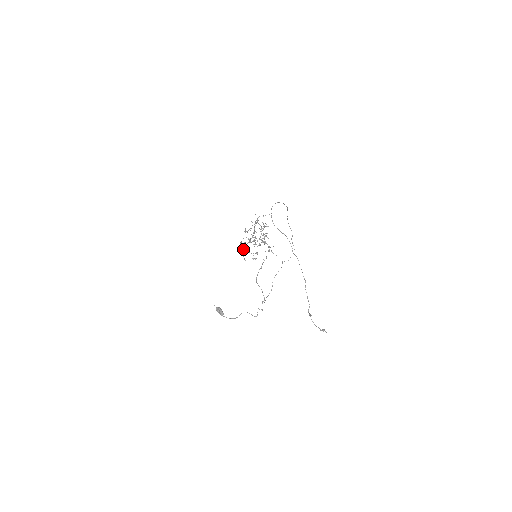
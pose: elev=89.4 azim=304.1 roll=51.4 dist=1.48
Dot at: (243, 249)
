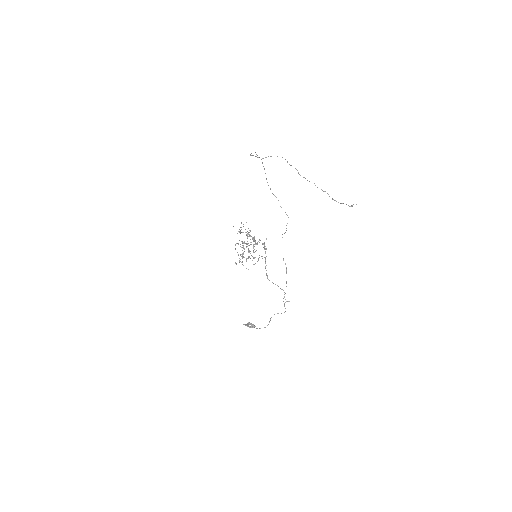
Dot at: occluded
